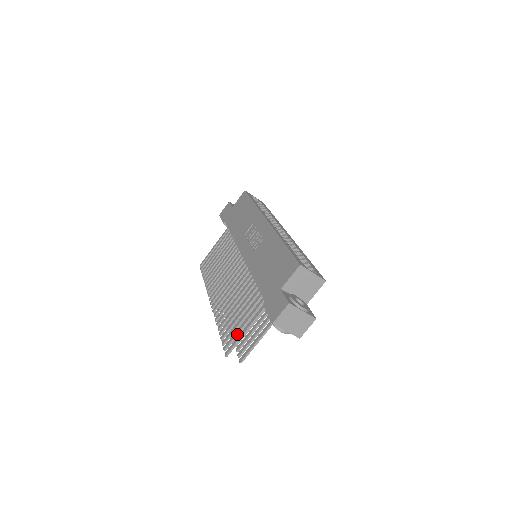
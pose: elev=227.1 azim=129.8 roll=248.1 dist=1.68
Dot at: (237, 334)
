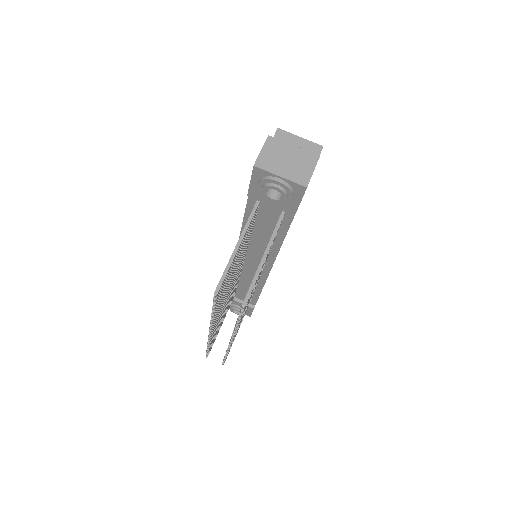
Dot at: occluded
